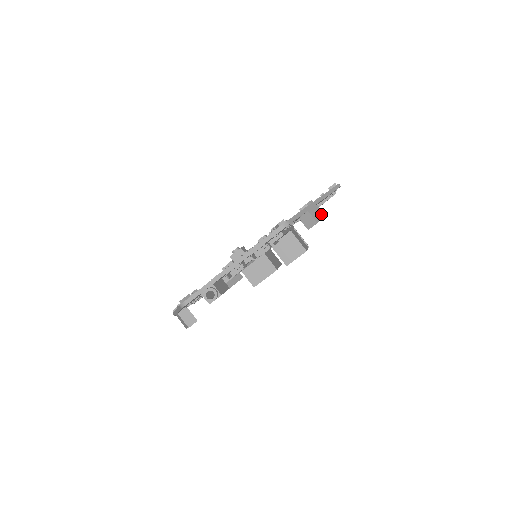
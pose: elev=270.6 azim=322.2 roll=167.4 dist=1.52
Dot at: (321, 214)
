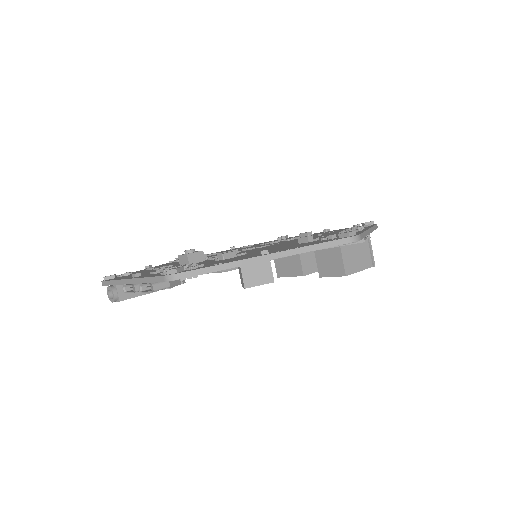
Dot at: (266, 277)
